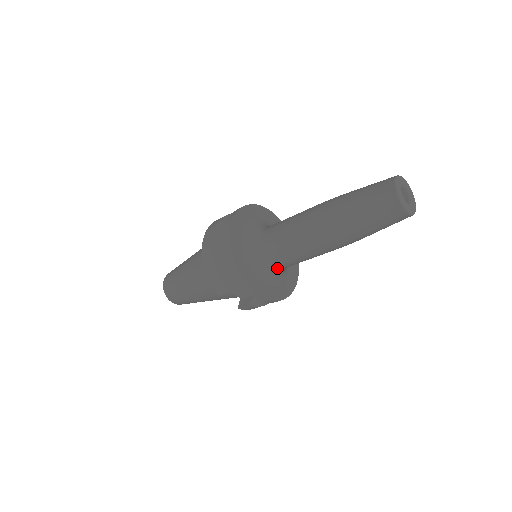
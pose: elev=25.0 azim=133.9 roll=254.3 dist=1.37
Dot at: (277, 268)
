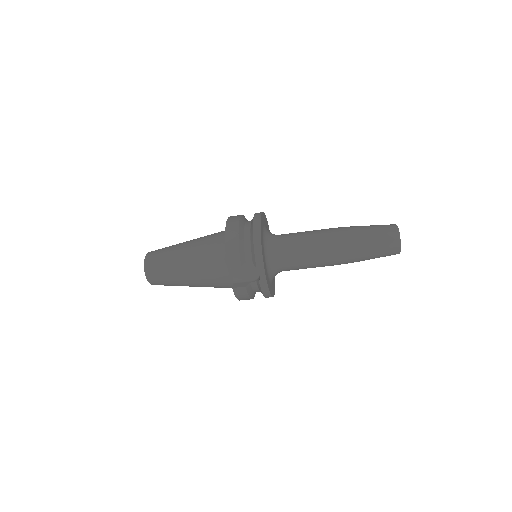
Dot at: (279, 266)
